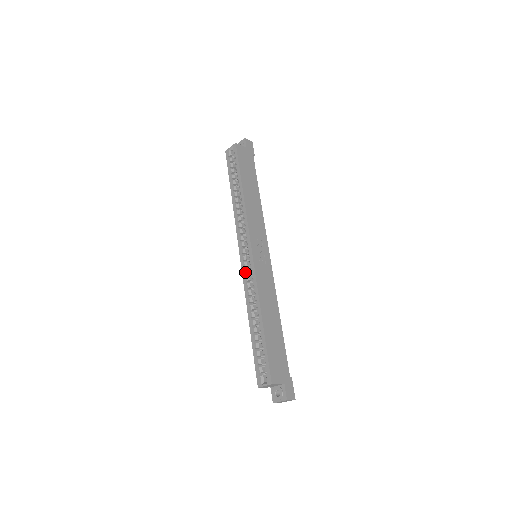
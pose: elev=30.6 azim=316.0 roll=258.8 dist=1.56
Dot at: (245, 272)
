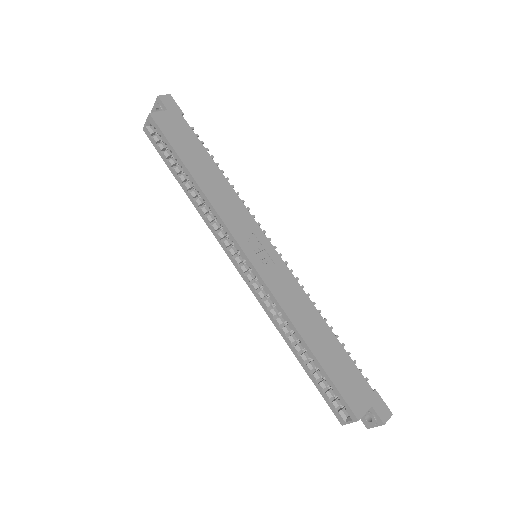
Dot at: (254, 288)
